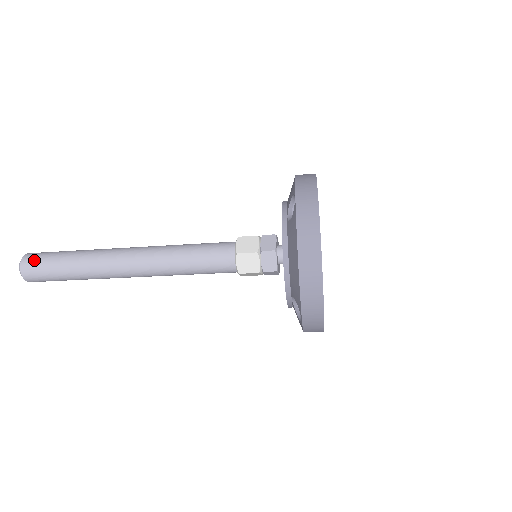
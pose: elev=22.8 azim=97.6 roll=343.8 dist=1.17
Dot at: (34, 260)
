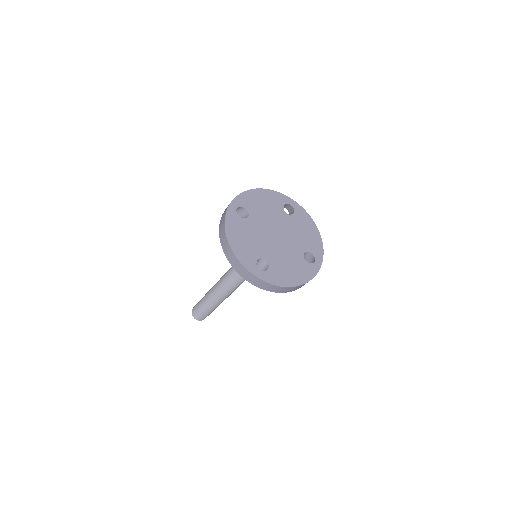
Dot at: (194, 307)
